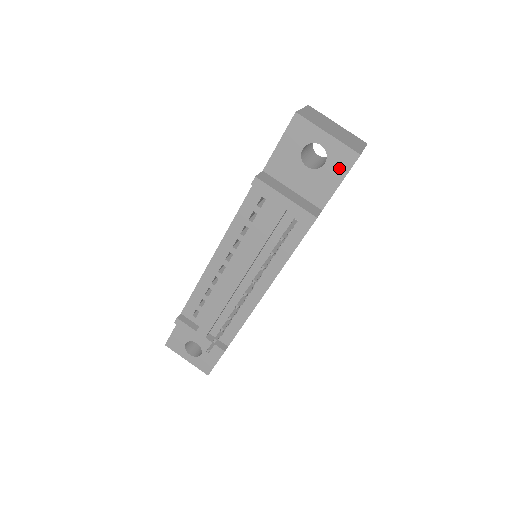
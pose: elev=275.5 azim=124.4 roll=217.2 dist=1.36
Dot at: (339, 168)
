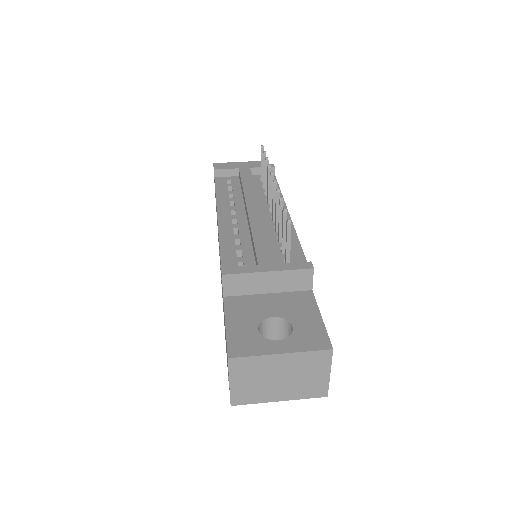
Dot at: occluded
